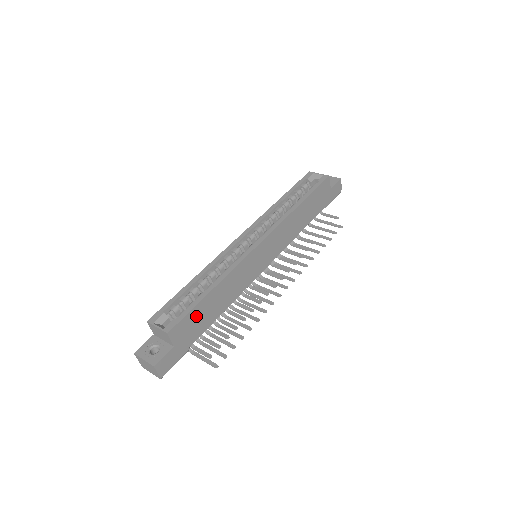
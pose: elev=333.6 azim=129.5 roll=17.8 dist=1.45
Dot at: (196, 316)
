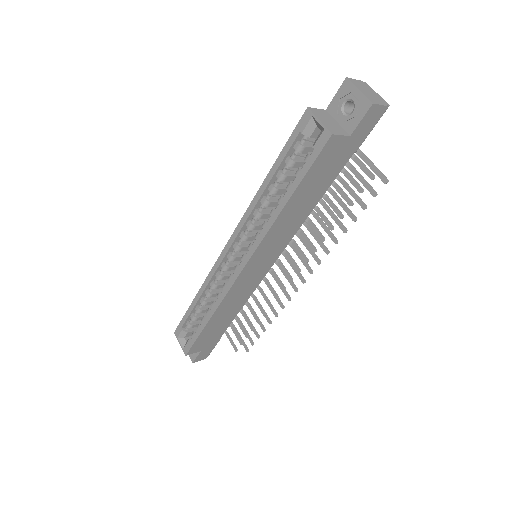
Dot at: (206, 335)
